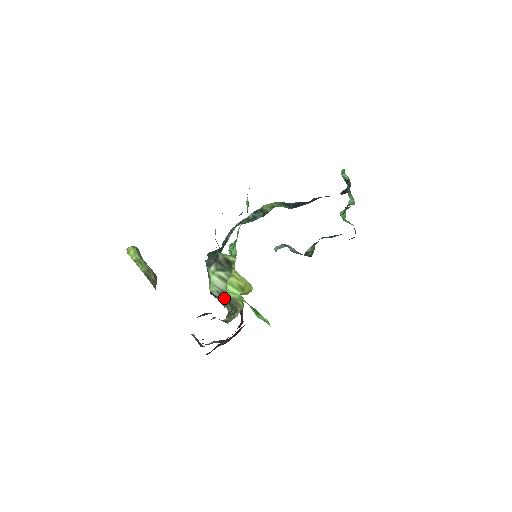
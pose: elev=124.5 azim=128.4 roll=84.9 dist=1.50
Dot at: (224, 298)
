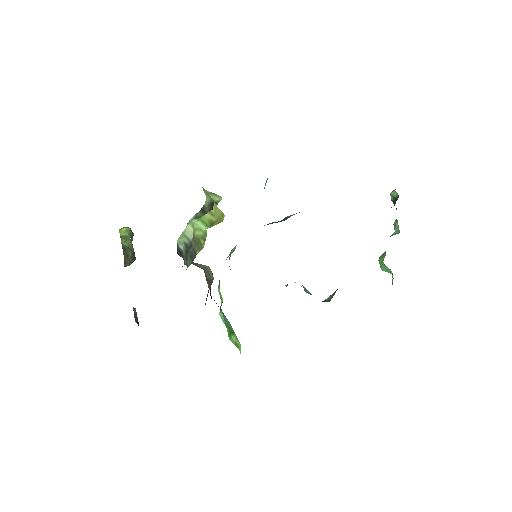
Dot at: (189, 250)
